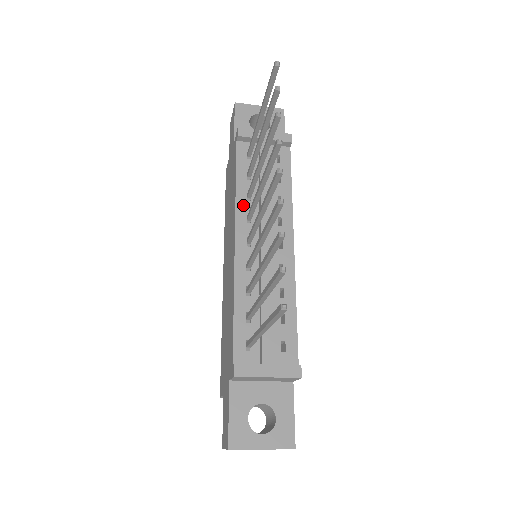
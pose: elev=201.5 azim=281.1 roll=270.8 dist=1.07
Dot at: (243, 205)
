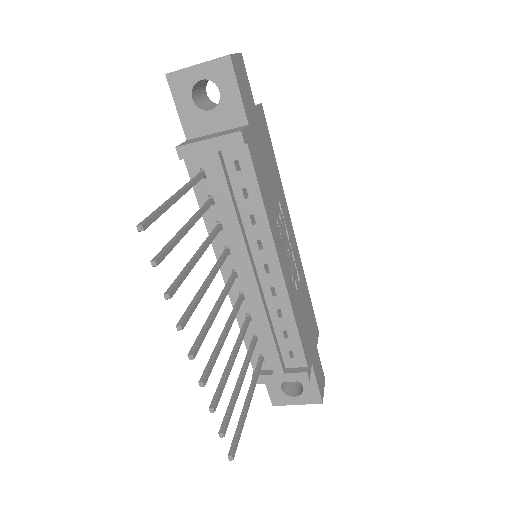
Dot at: (217, 237)
